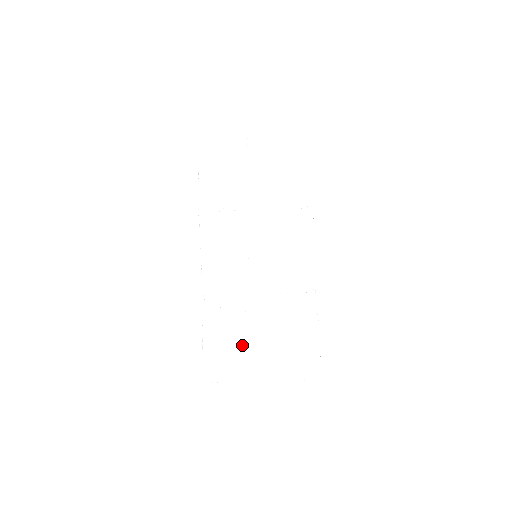
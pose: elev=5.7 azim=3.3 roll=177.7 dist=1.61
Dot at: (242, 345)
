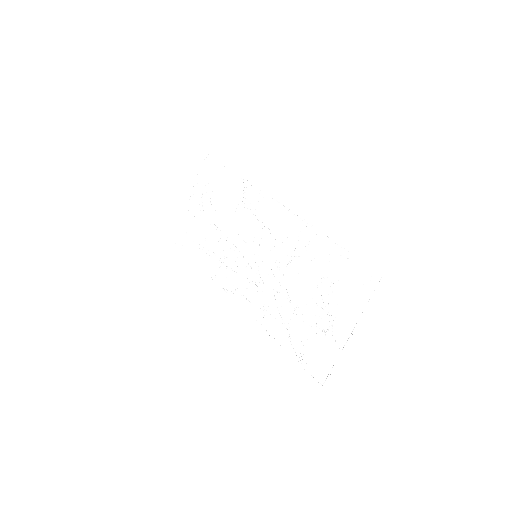
Dot at: (311, 325)
